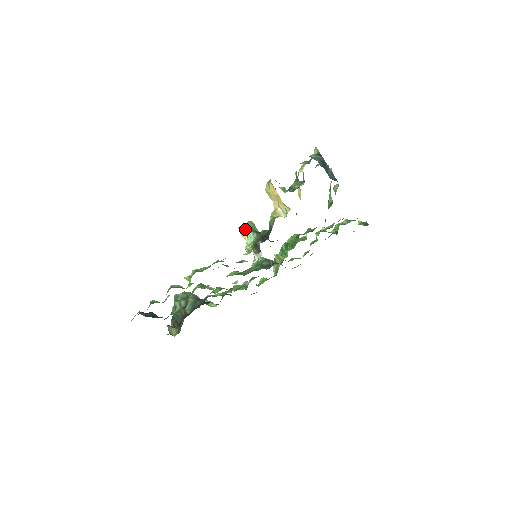
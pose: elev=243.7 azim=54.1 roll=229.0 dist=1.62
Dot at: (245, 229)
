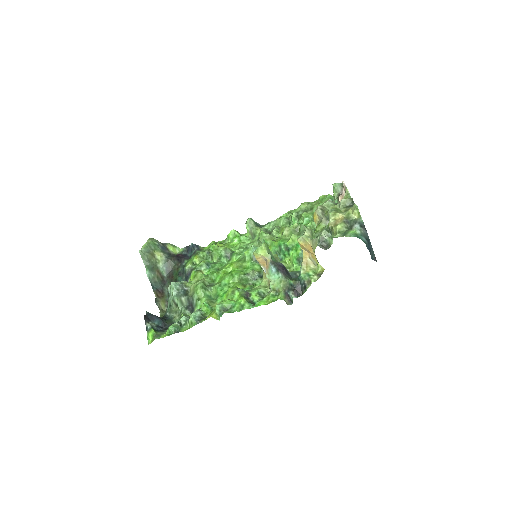
Dot at: (262, 256)
